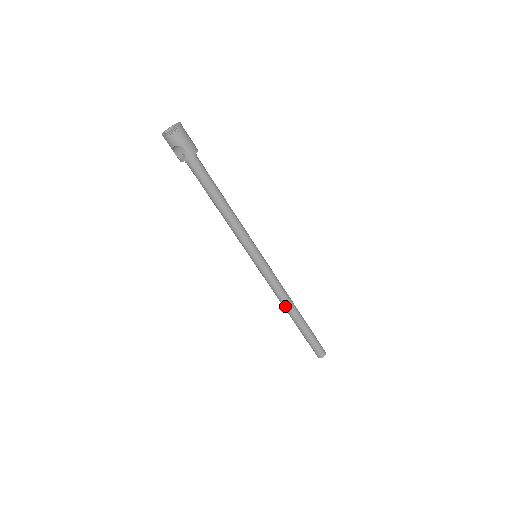
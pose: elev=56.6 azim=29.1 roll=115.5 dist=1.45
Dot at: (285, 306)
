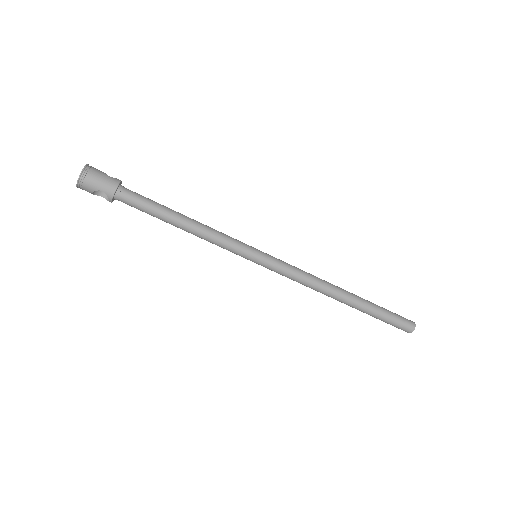
Dot at: (325, 294)
